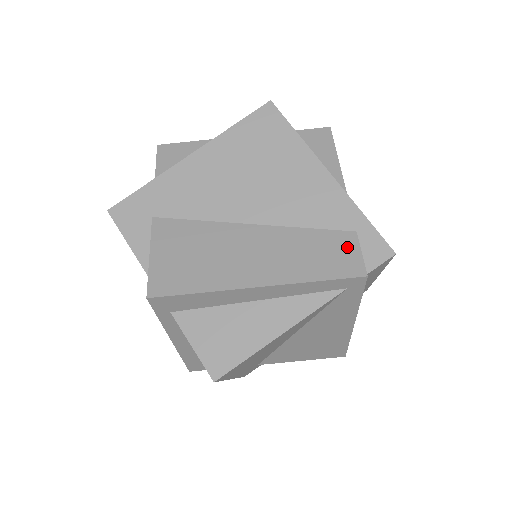
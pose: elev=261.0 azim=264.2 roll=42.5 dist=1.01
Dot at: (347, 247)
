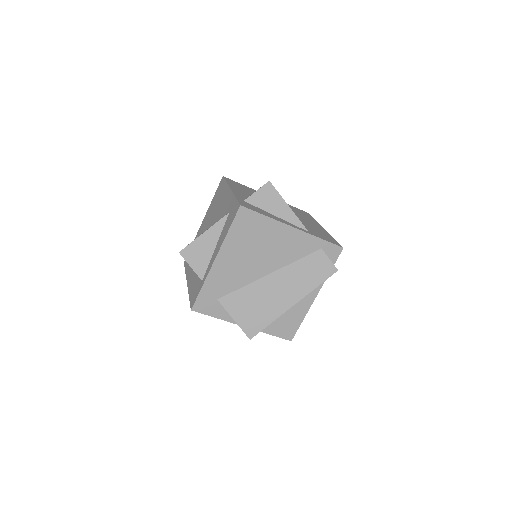
Dot at: (322, 260)
